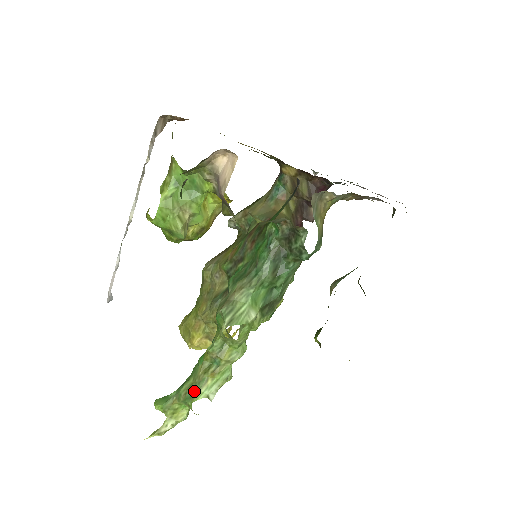
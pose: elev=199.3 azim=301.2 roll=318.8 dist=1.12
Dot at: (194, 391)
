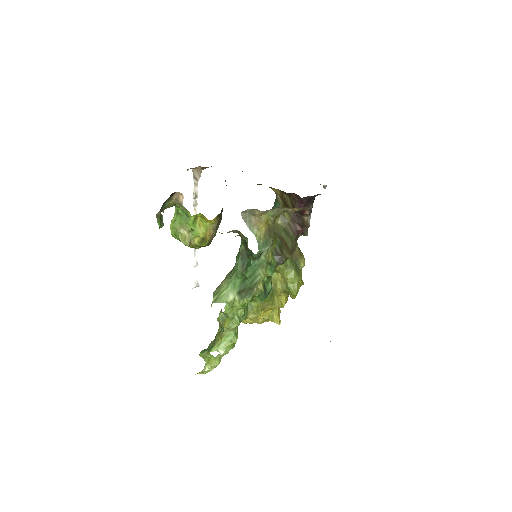
Dot at: (212, 346)
